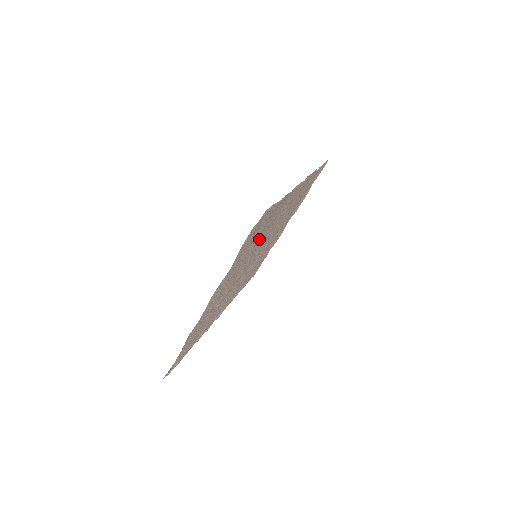
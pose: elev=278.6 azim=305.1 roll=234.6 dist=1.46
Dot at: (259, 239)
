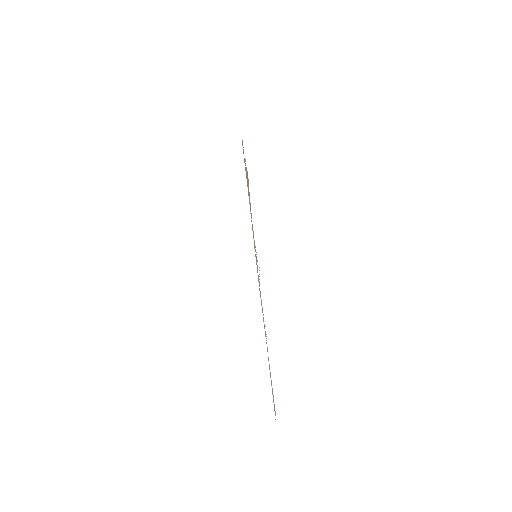
Dot at: occluded
